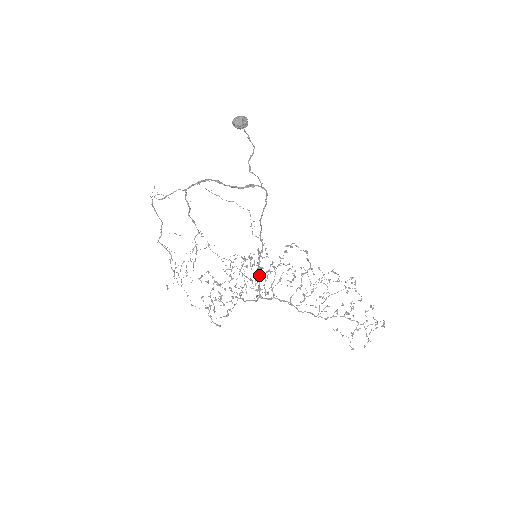
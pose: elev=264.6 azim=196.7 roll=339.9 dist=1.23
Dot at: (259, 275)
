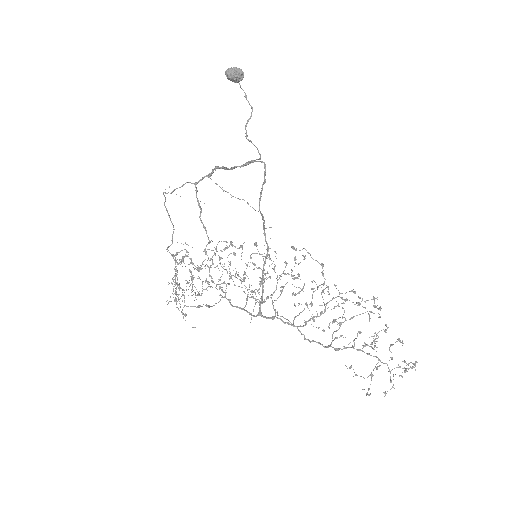
Dot at: (262, 288)
